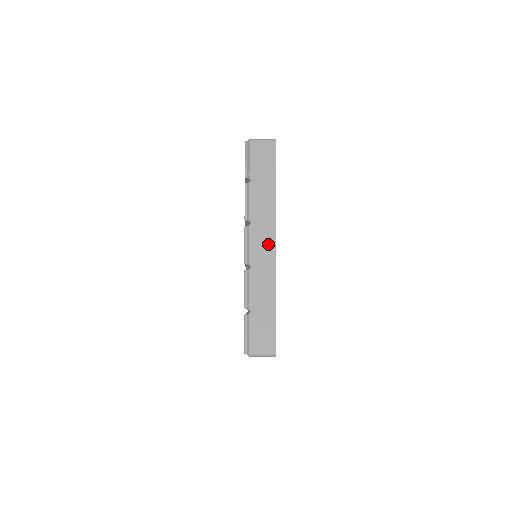
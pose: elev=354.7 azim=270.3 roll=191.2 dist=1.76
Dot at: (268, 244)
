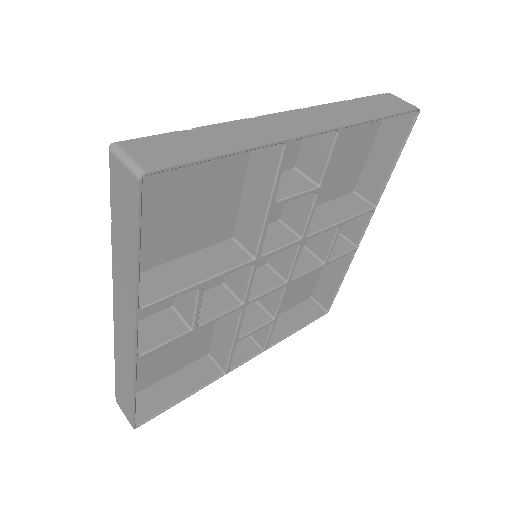
Dot at: (128, 328)
